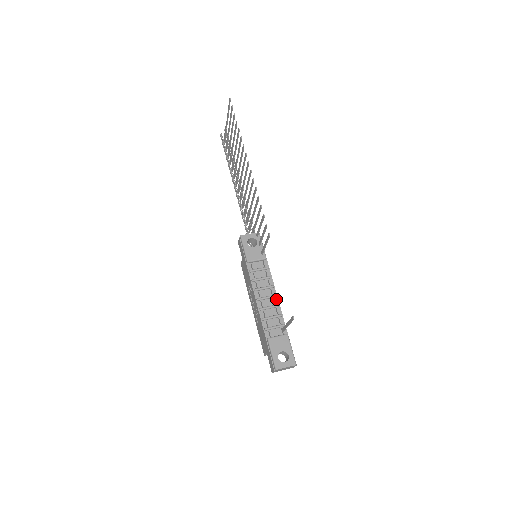
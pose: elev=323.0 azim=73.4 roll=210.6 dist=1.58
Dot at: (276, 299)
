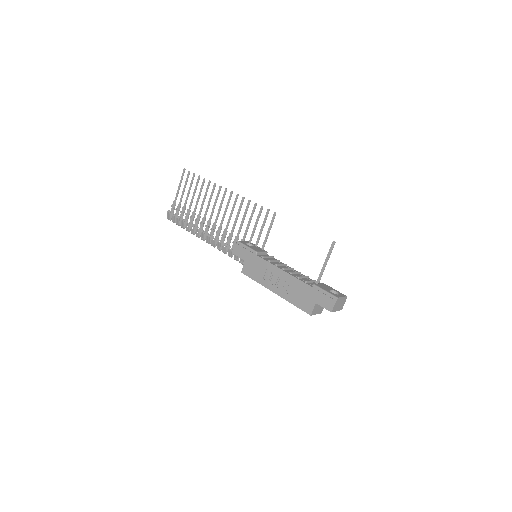
Dot at: (295, 270)
